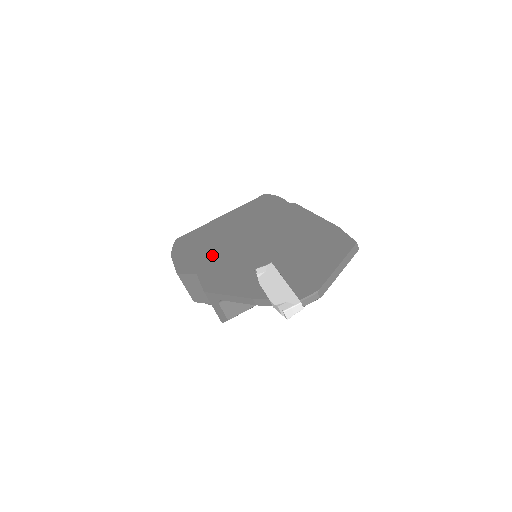
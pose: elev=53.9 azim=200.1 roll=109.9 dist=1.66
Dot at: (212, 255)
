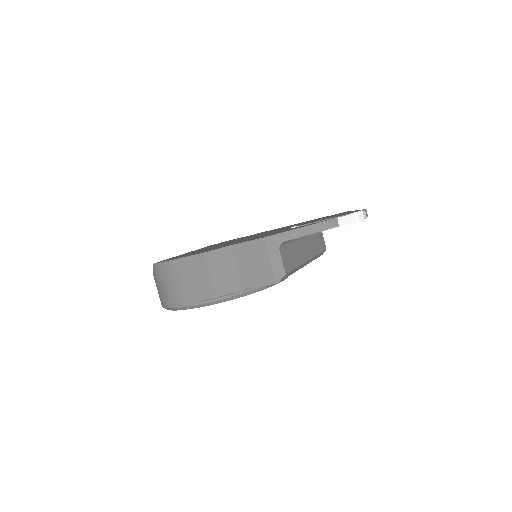
Dot at: occluded
